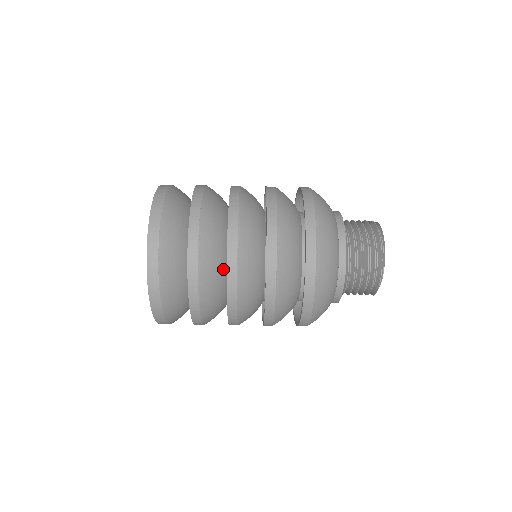
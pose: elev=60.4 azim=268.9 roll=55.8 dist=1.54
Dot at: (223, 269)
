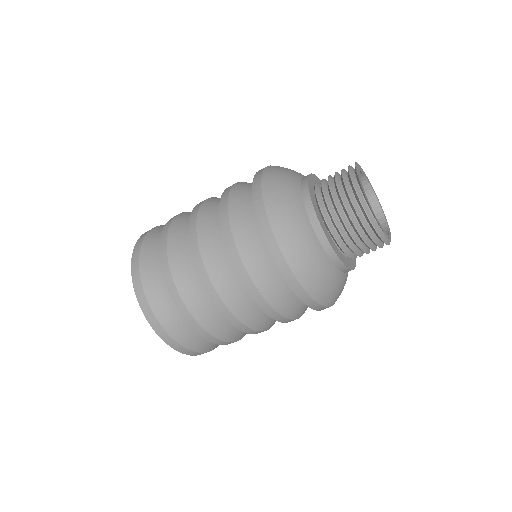
Dot at: occluded
